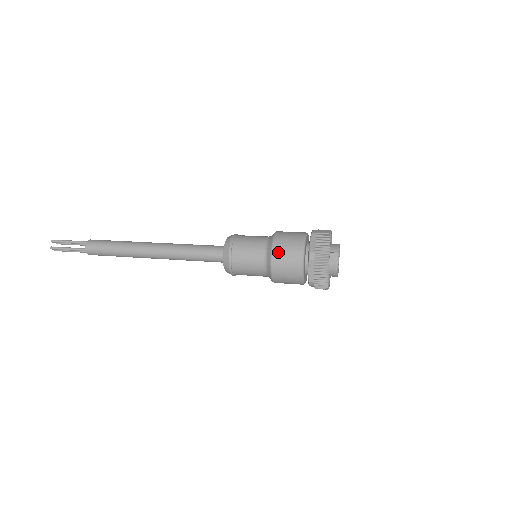
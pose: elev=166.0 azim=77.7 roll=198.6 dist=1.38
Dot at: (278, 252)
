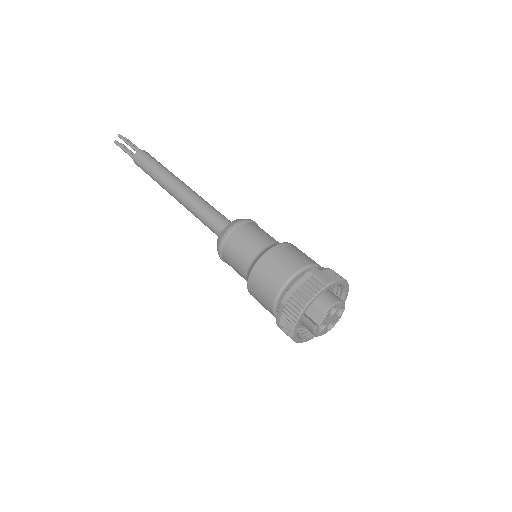
Dot at: (259, 270)
